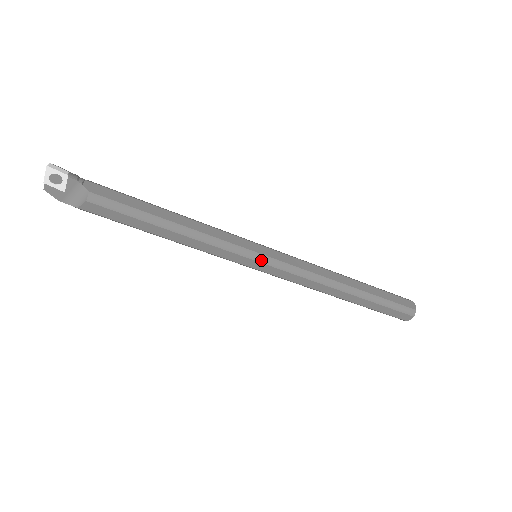
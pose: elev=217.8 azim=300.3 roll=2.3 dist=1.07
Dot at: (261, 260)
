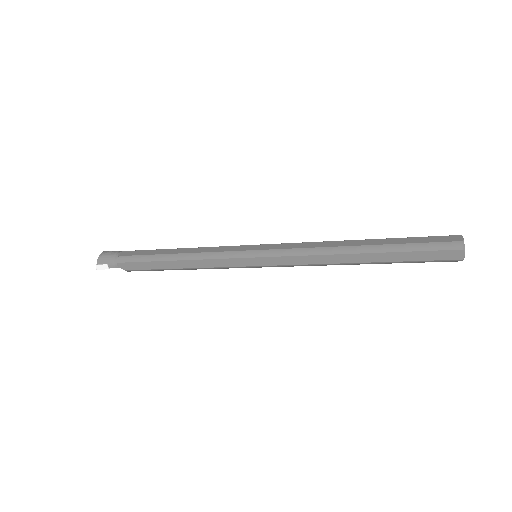
Dot at: (257, 267)
